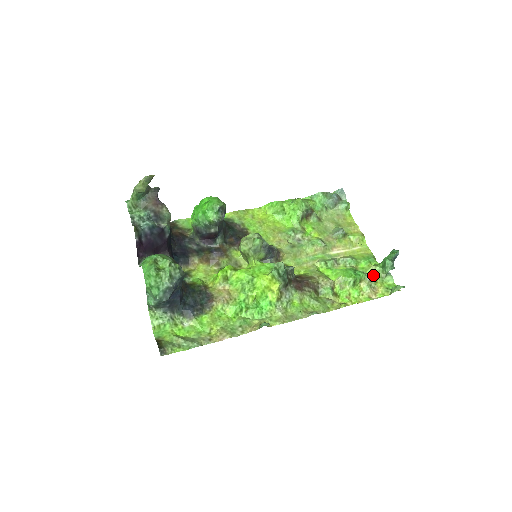
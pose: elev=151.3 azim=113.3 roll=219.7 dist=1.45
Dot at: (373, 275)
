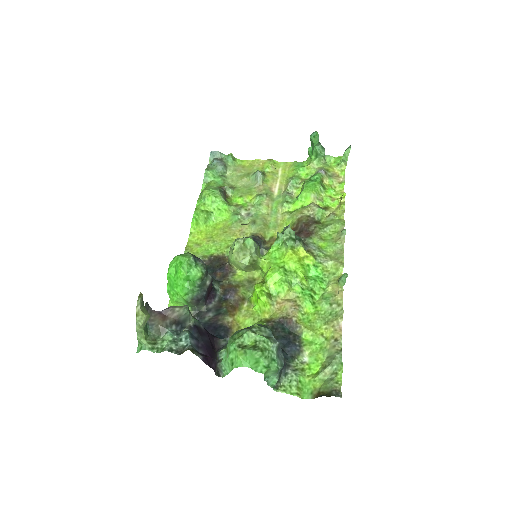
Dot at: (320, 169)
